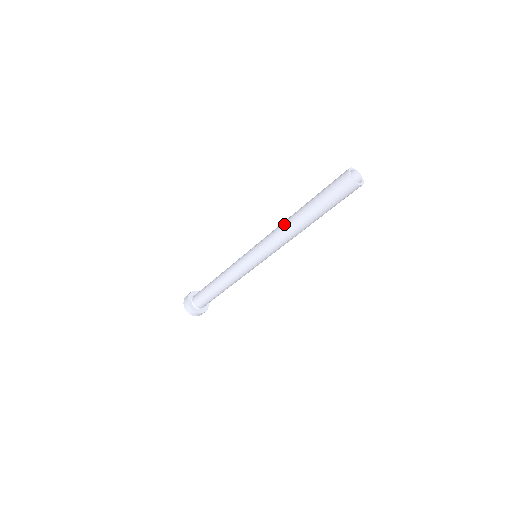
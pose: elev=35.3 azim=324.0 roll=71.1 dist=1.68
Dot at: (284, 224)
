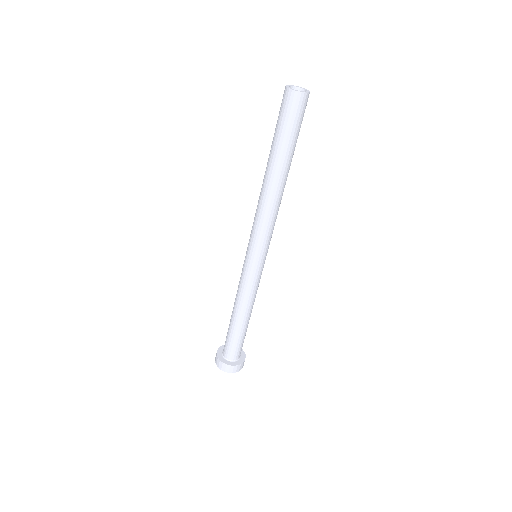
Dot at: (260, 193)
